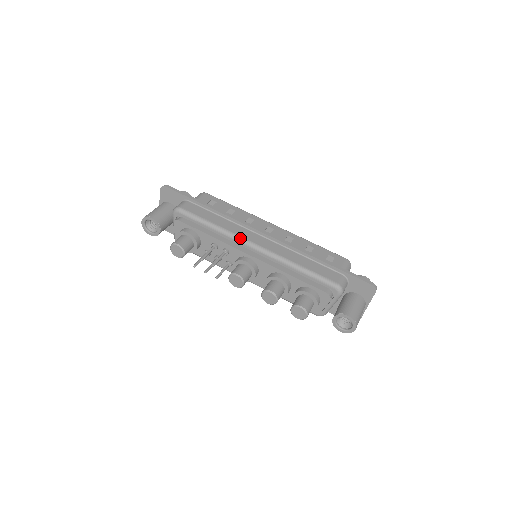
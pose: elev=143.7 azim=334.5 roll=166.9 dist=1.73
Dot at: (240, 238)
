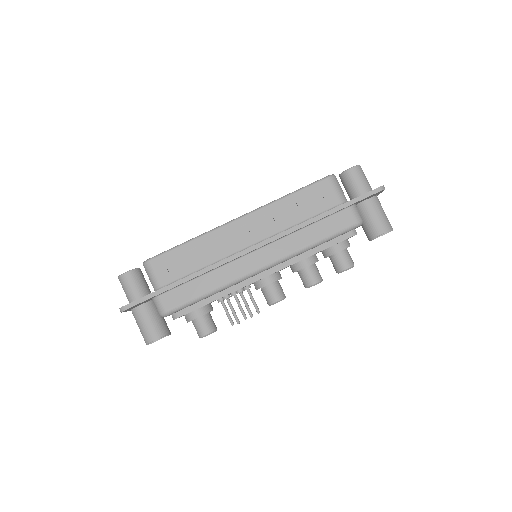
Dot at: (244, 277)
